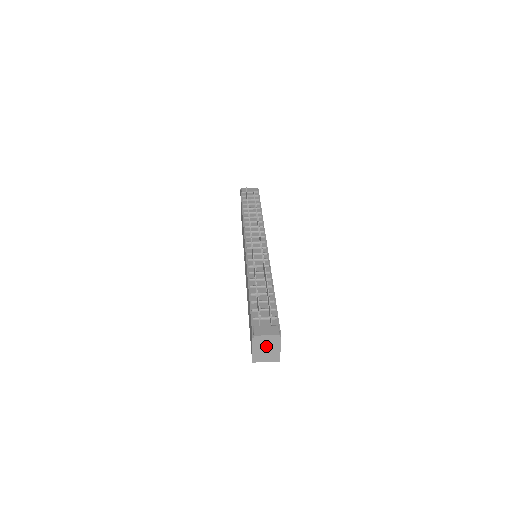
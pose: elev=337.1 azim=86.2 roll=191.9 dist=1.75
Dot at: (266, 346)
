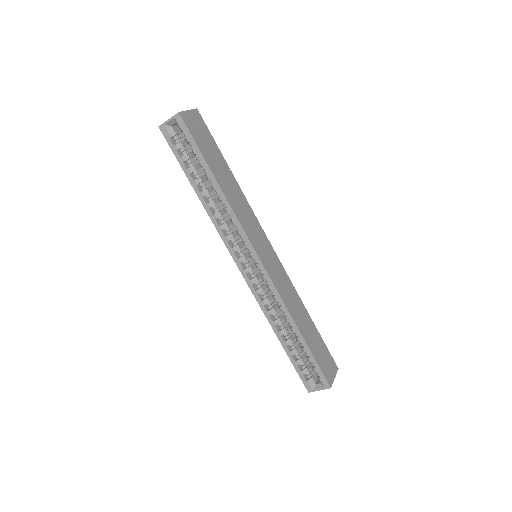
Dot at: occluded
